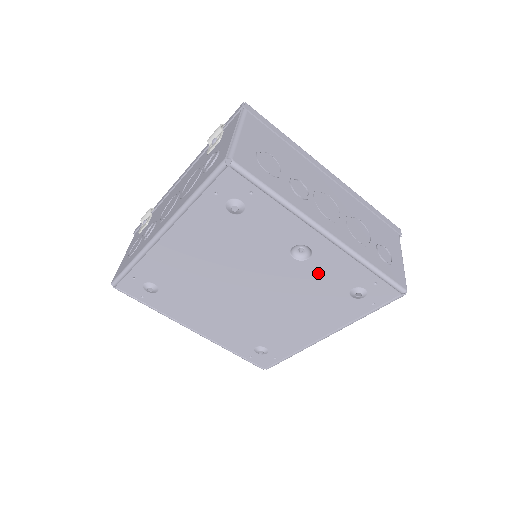
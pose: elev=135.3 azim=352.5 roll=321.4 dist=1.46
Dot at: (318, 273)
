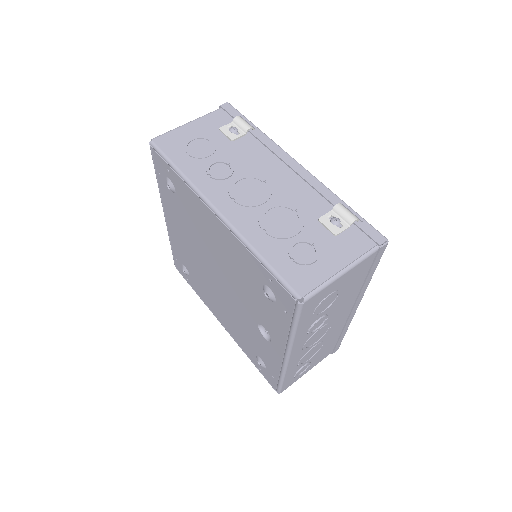
Dot at: (258, 339)
